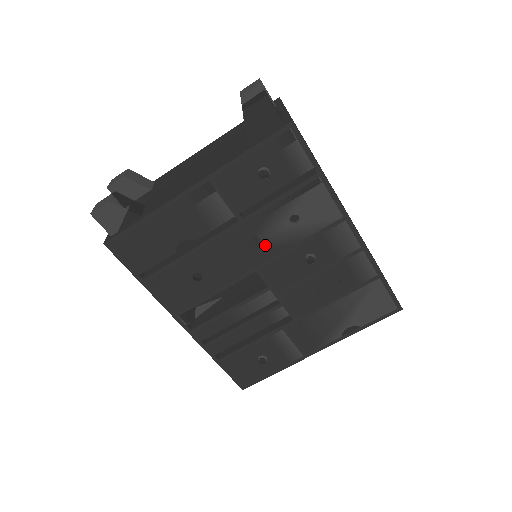
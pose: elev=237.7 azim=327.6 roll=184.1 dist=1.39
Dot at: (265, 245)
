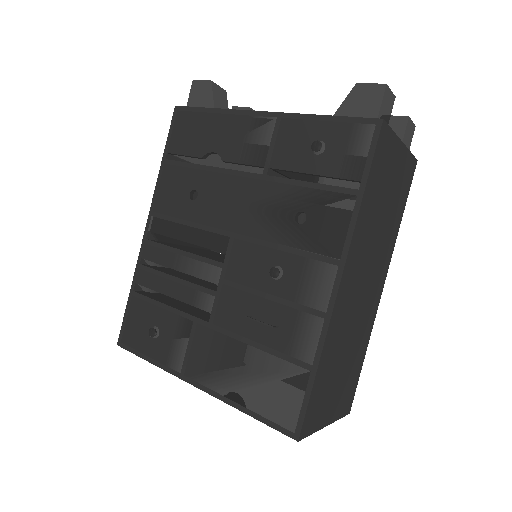
Dot at: (259, 219)
